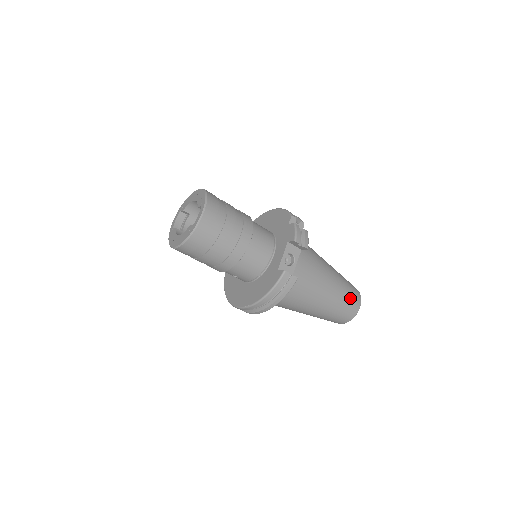
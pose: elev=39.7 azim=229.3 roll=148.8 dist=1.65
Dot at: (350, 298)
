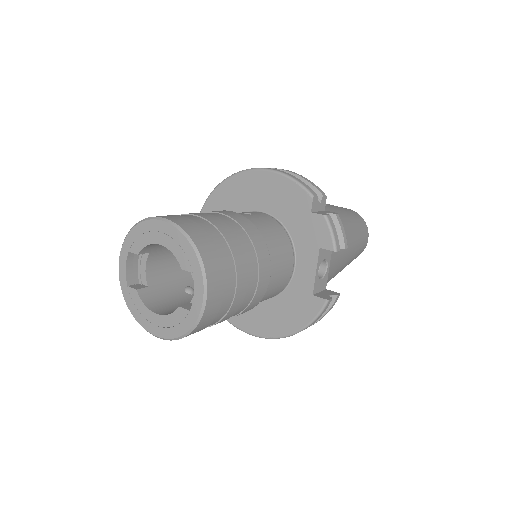
Dot at: (362, 241)
